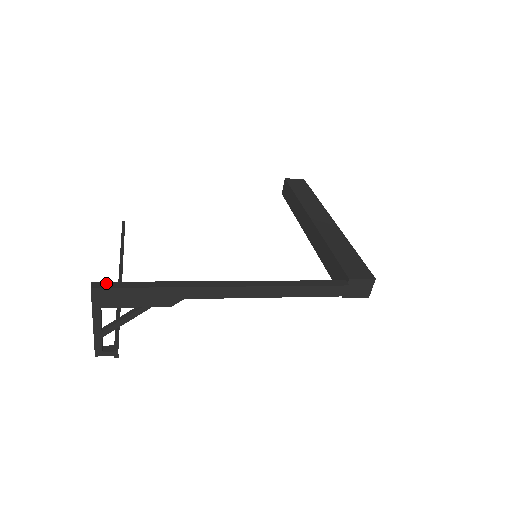
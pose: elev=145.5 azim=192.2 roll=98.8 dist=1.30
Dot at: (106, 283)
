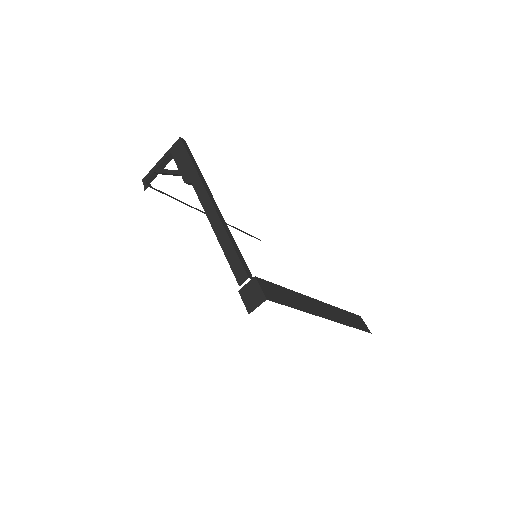
Dot at: occluded
